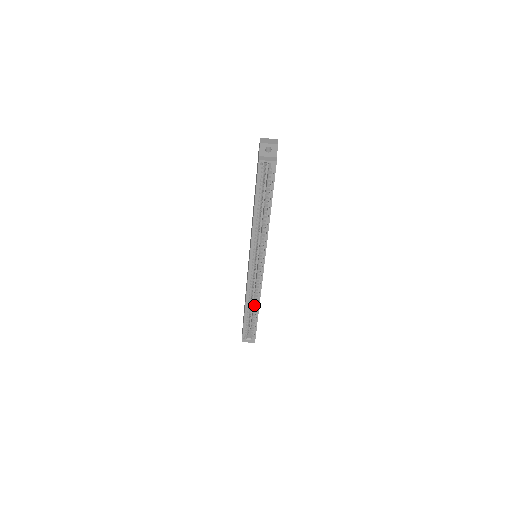
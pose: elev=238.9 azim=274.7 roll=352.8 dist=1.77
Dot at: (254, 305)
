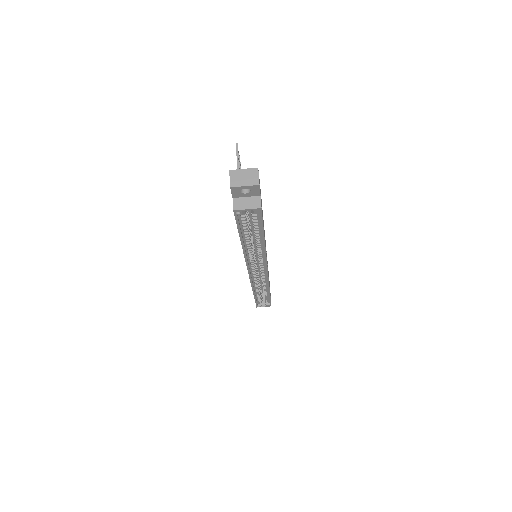
Dot at: (263, 290)
